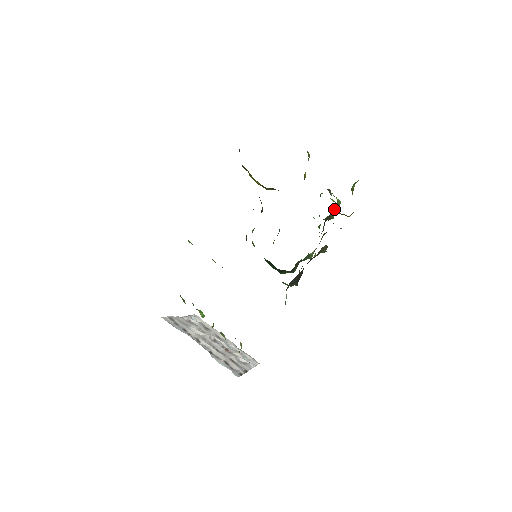
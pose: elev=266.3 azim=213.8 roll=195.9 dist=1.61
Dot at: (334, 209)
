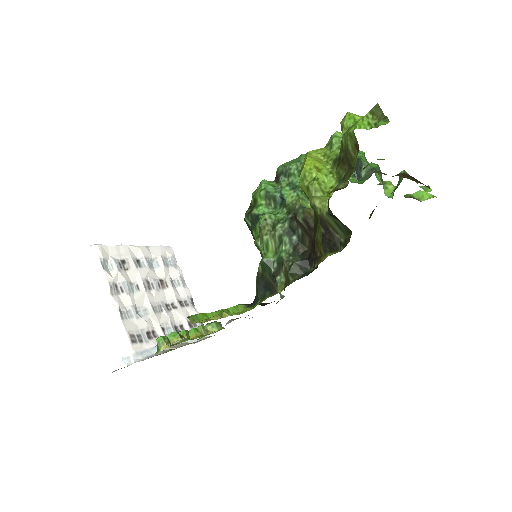
Dot at: occluded
